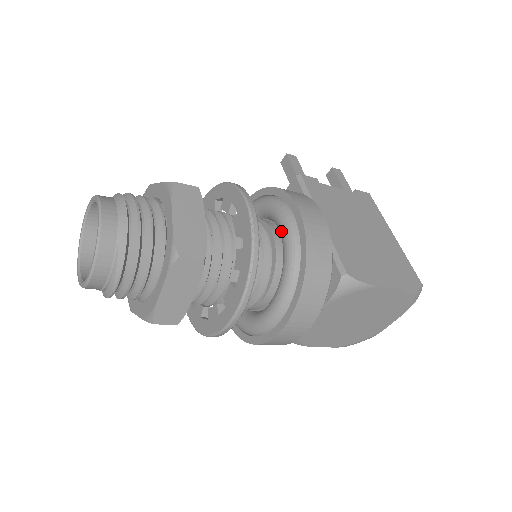
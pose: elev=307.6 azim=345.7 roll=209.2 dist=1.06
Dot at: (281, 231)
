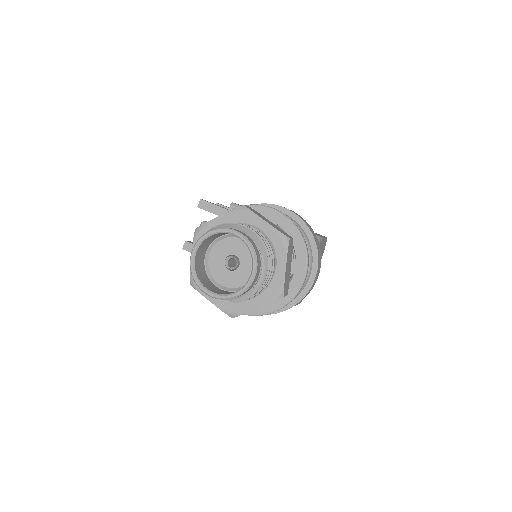
Dot at: occluded
